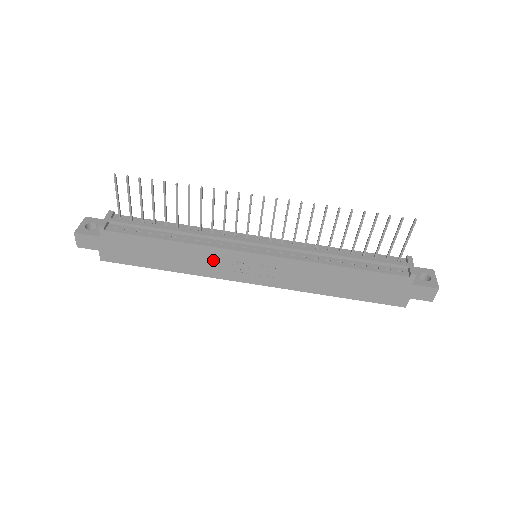
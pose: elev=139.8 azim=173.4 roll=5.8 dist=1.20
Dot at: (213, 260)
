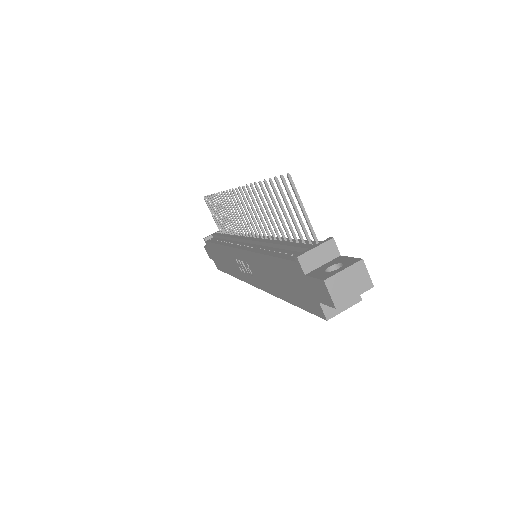
Dot at: (232, 260)
